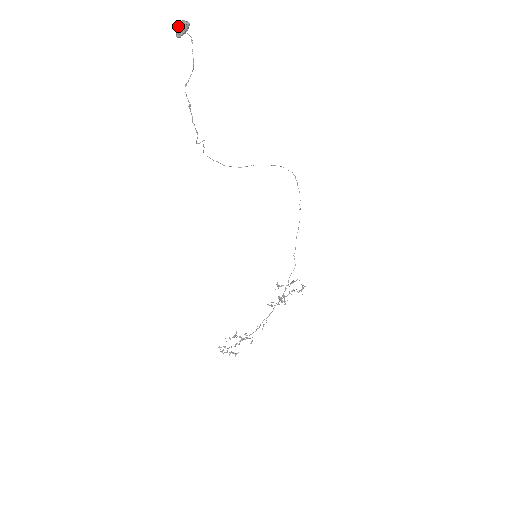
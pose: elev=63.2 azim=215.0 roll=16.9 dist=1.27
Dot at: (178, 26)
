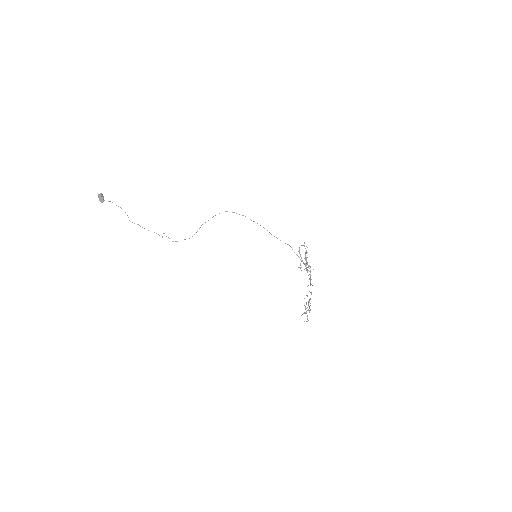
Dot at: occluded
